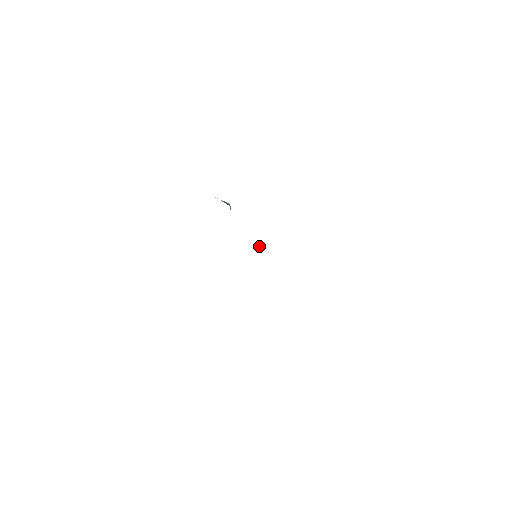
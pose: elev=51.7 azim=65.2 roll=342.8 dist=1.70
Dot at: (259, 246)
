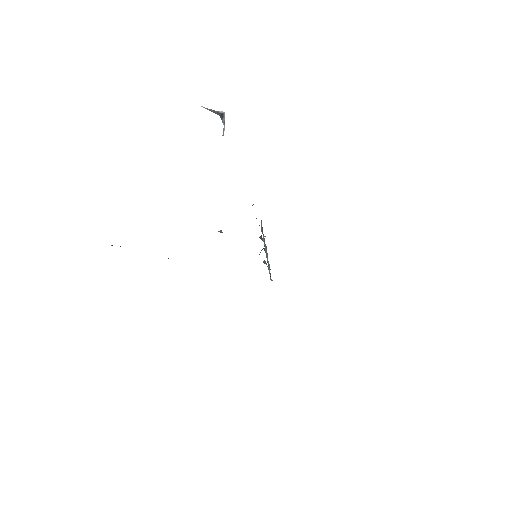
Dot at: occluded
